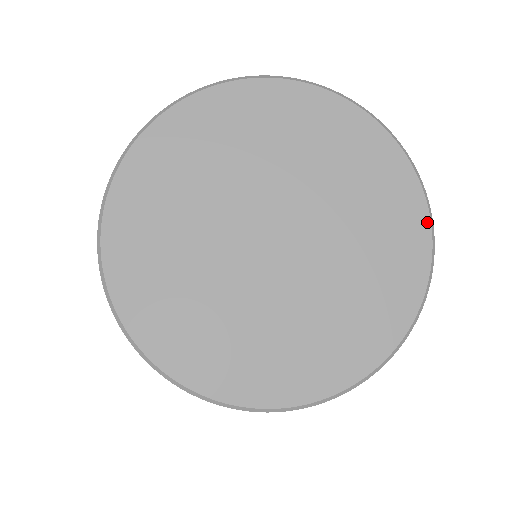
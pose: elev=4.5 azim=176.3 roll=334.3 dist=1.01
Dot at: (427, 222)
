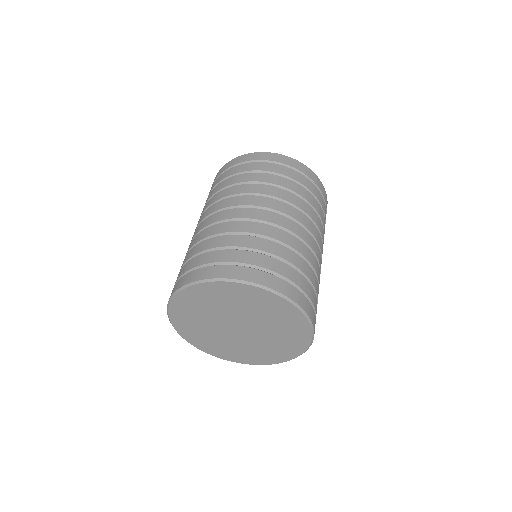
Dot at: (301, 315)
